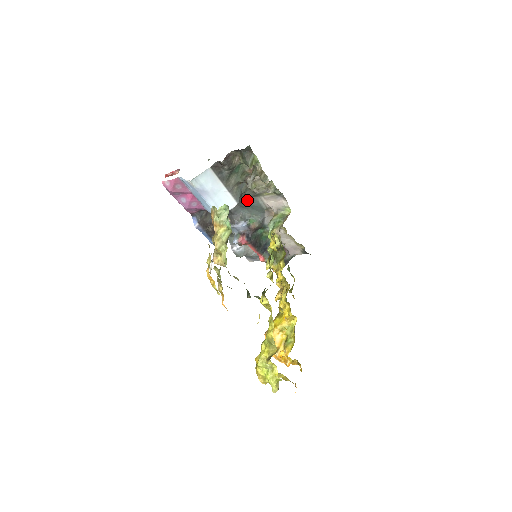
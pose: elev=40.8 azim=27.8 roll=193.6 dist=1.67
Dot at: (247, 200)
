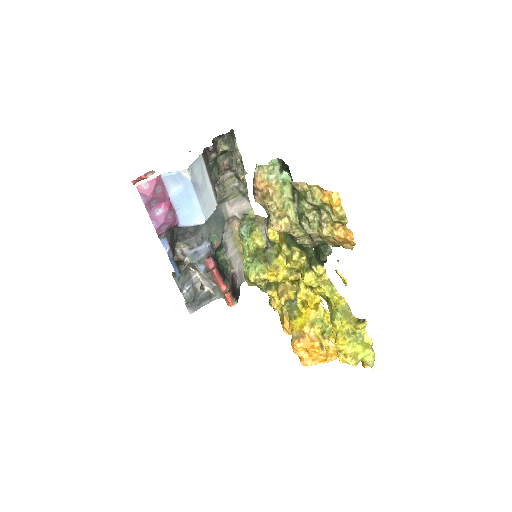
Dot at: occluded
